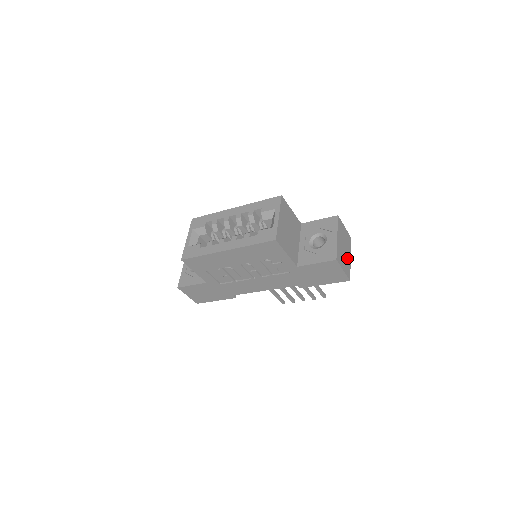
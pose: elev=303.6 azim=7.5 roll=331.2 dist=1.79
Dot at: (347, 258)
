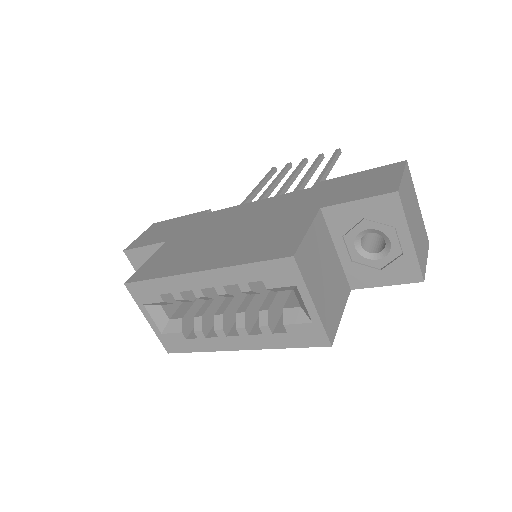
Dot at: (419, 221)
